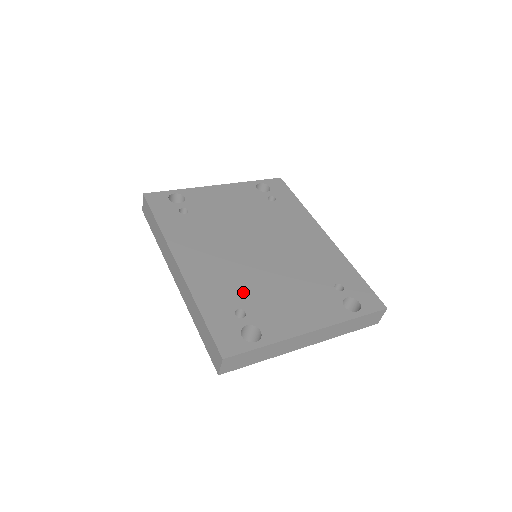
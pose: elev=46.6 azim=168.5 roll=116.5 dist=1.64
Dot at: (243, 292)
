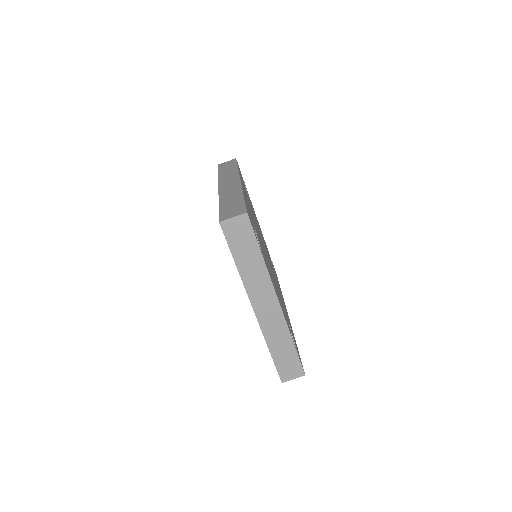
Dot at: occluded
